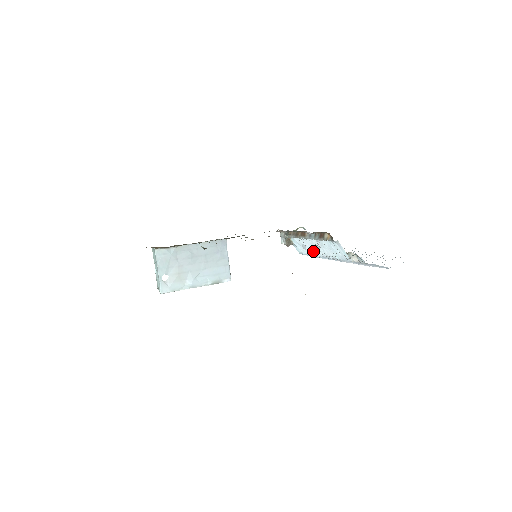
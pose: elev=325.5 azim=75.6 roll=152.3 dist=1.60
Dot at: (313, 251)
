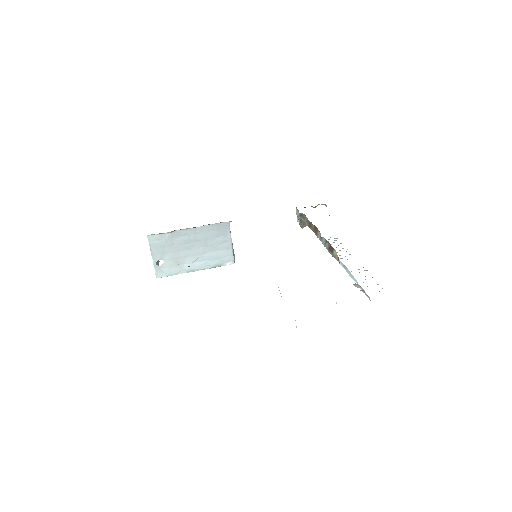
Dot at: occluded
